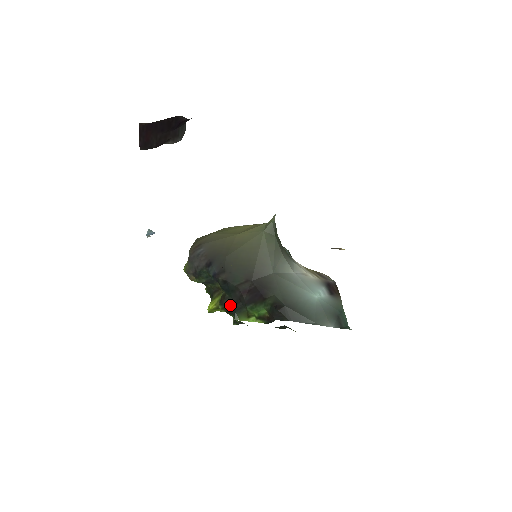
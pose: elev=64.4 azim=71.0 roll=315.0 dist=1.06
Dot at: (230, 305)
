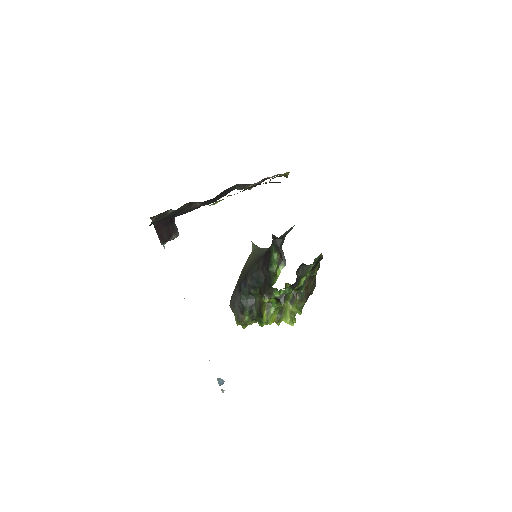
Dot at: (265, 287)
